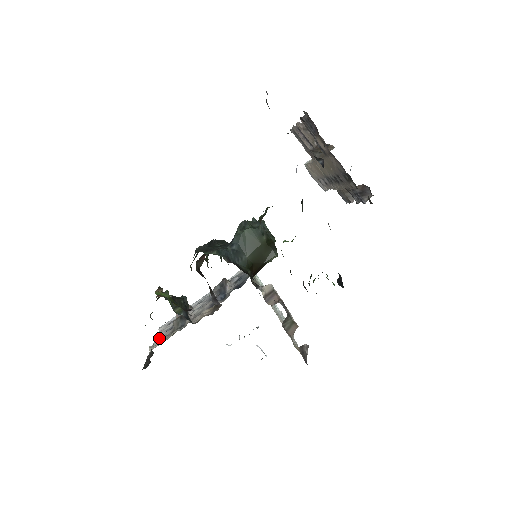
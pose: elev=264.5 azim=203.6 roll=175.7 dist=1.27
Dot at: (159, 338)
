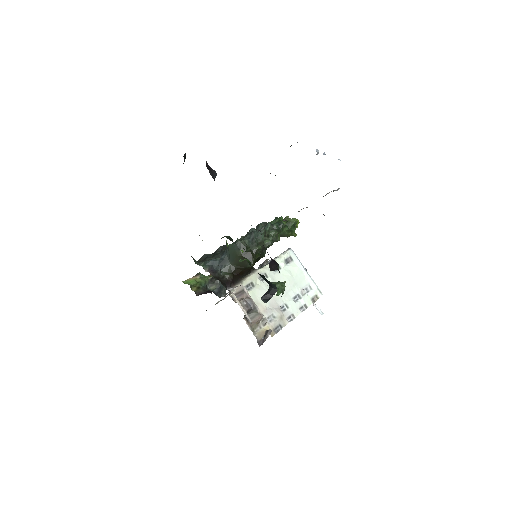
Dot at: occluded
